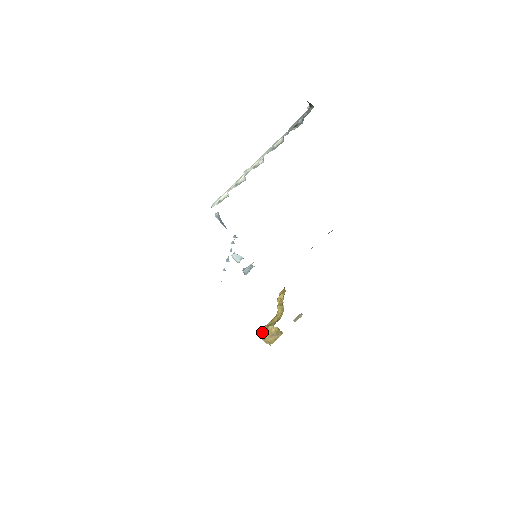
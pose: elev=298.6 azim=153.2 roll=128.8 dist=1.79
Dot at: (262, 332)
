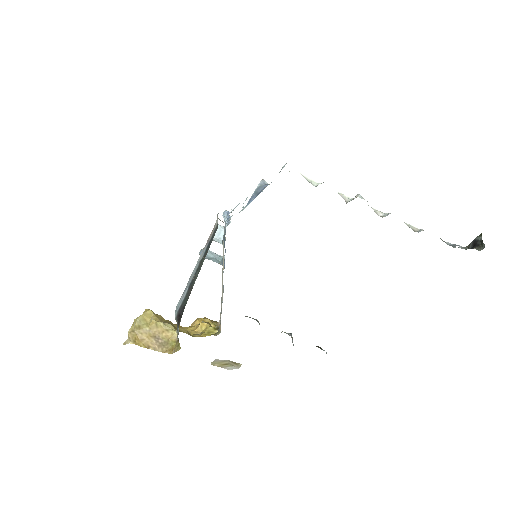
Dot at: (150, 317)
